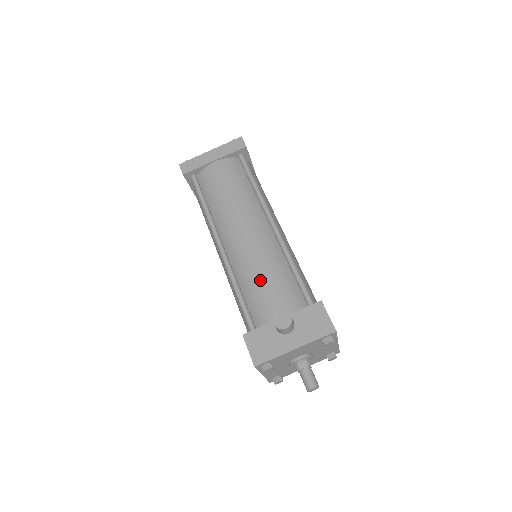
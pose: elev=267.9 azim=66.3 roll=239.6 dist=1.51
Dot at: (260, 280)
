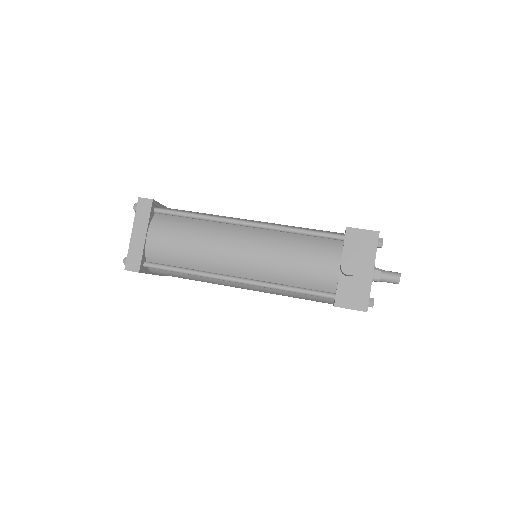
Dot at: (295, 264)
